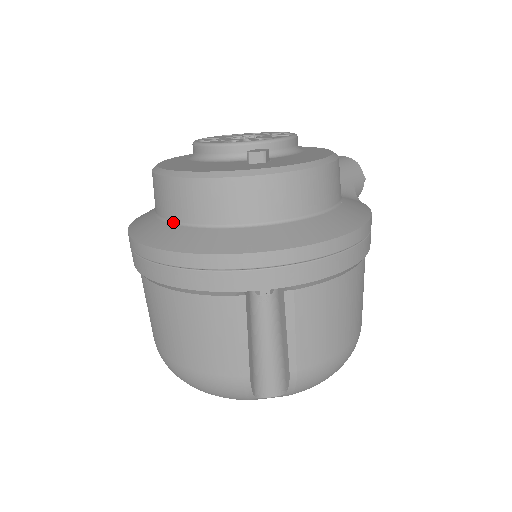
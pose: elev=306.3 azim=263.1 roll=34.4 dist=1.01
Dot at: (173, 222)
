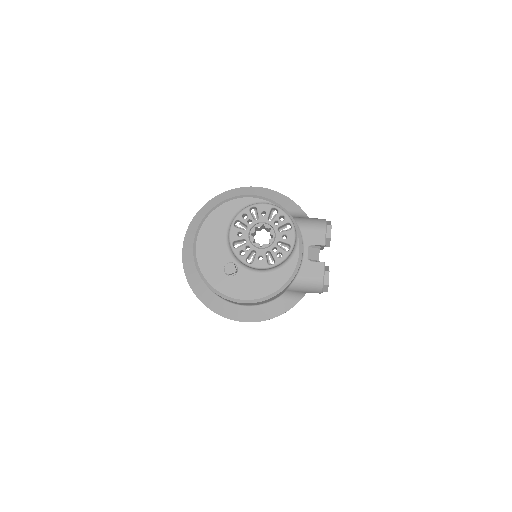
Dot at: occluded
